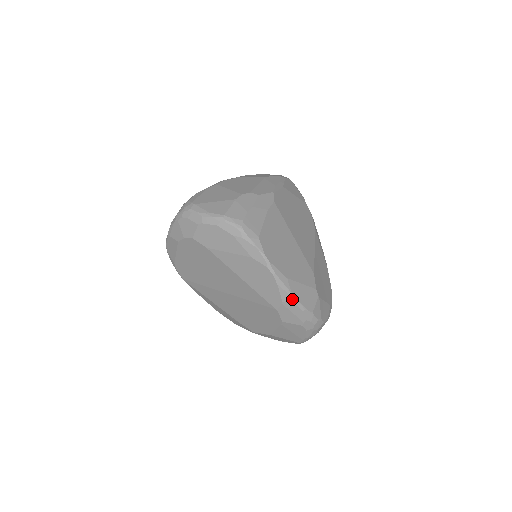
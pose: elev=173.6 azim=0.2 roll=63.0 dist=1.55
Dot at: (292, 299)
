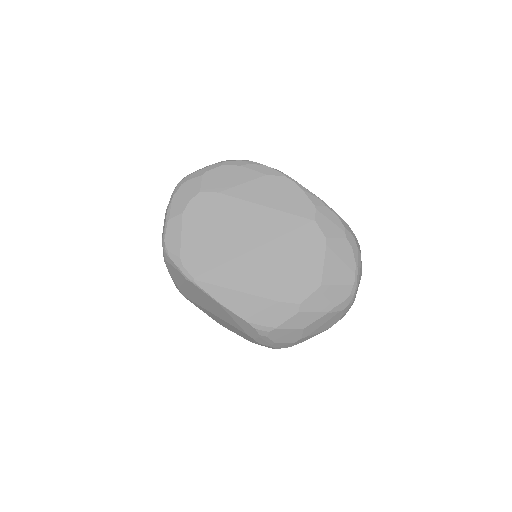
Dot at: (322, 202)
